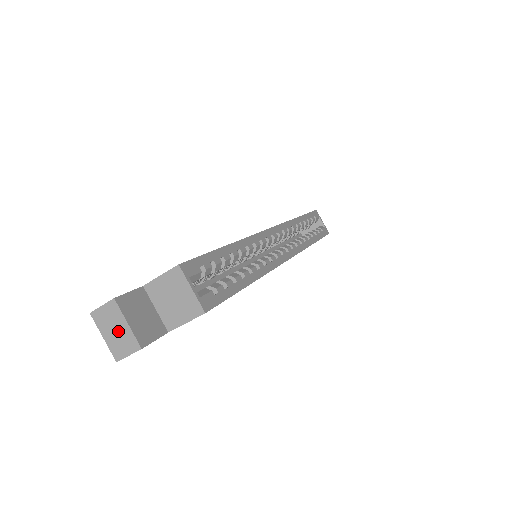
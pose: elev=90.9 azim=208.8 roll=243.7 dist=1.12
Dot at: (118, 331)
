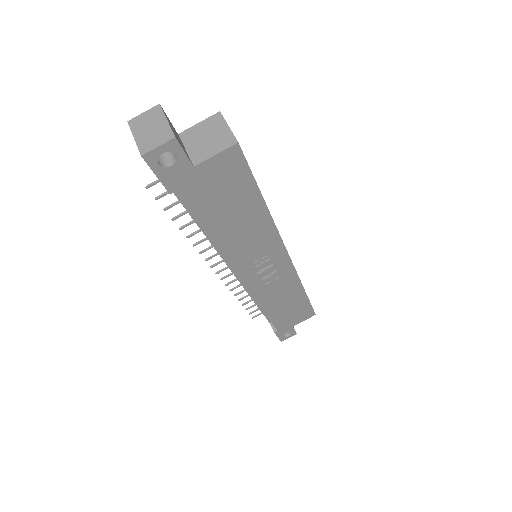
Dot at: (154, 128)
